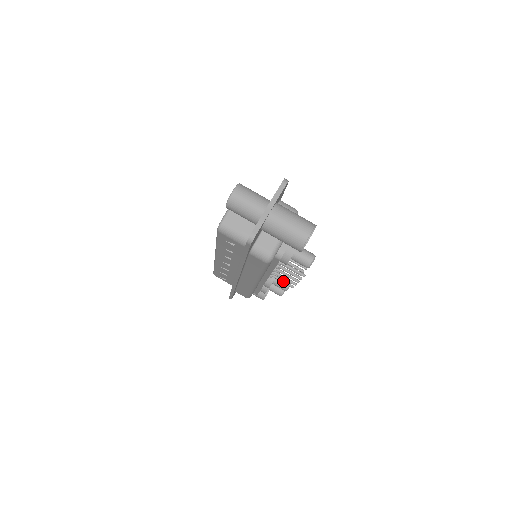
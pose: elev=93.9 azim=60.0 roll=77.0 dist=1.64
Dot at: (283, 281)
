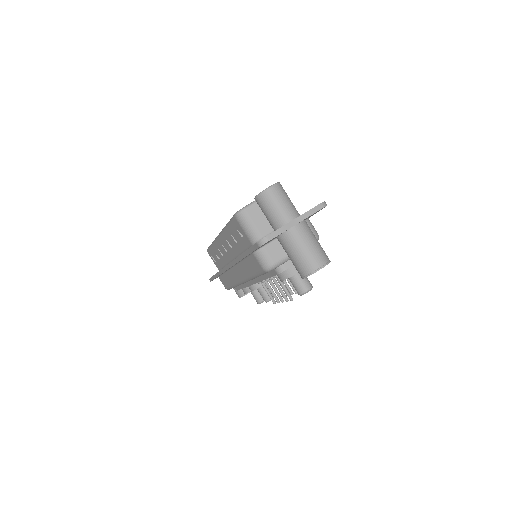
Dot at: (268, 292)
